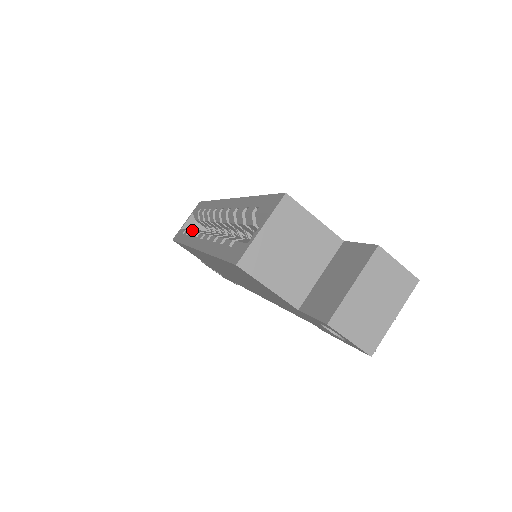
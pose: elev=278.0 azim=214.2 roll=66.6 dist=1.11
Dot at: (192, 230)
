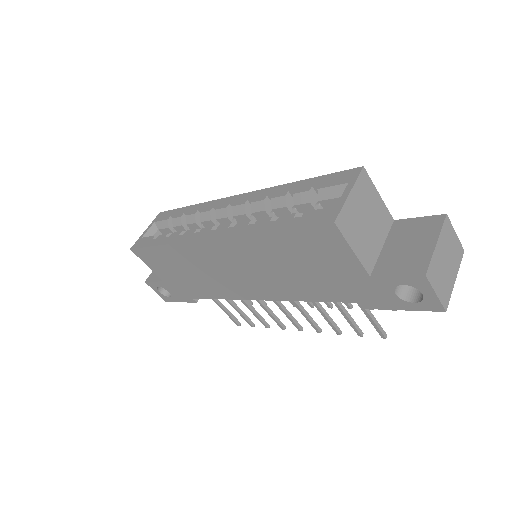
Dot at: (171, 233)
